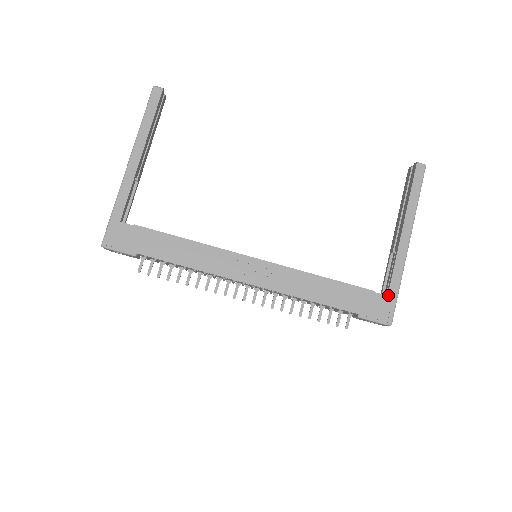
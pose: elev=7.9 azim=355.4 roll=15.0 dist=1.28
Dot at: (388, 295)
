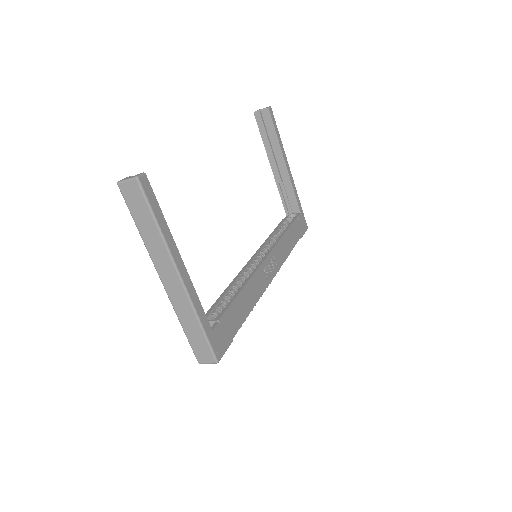
Dot at: (301, 212)
